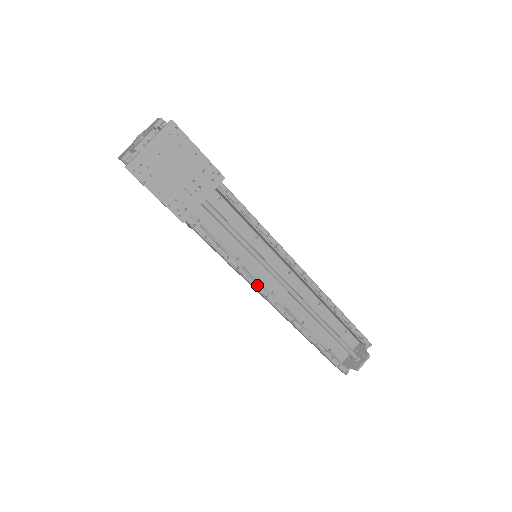
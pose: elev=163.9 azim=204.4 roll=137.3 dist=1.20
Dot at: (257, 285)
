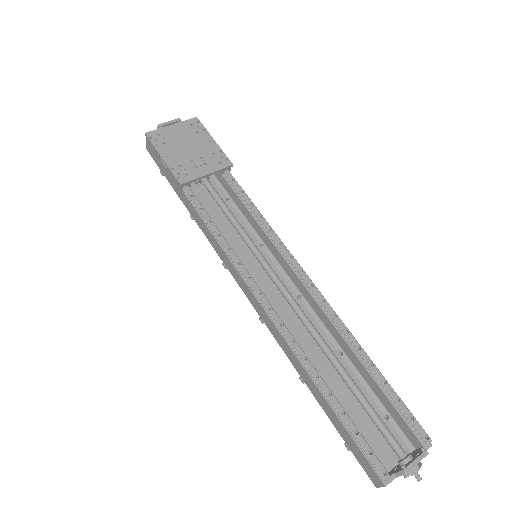
Dot at: (250, 280)
